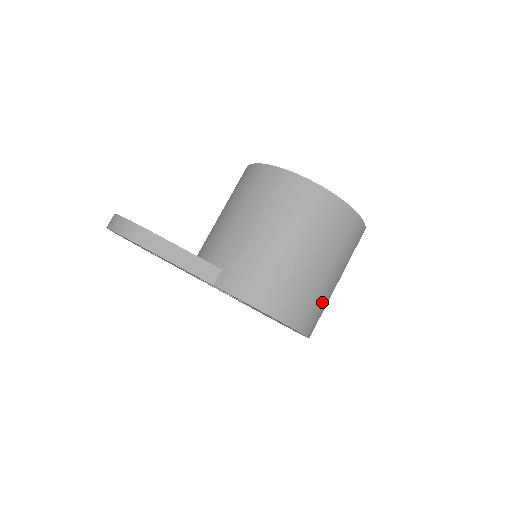
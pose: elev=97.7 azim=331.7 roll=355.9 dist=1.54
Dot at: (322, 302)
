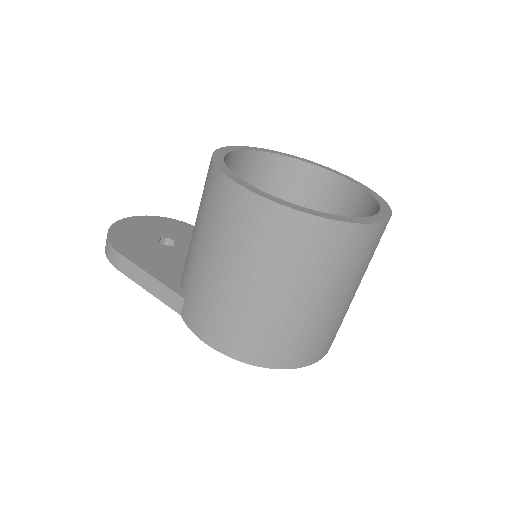
Dot at: (312, 331)
